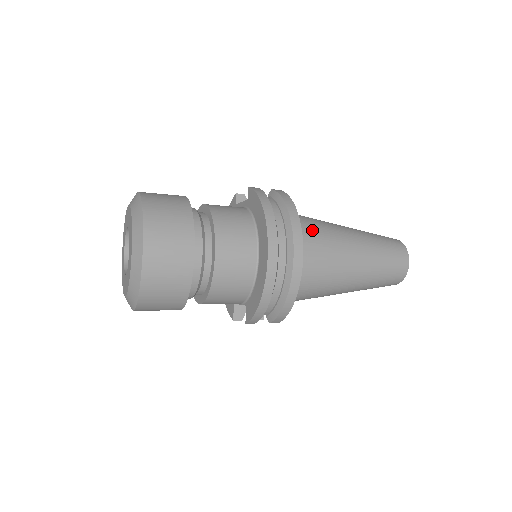
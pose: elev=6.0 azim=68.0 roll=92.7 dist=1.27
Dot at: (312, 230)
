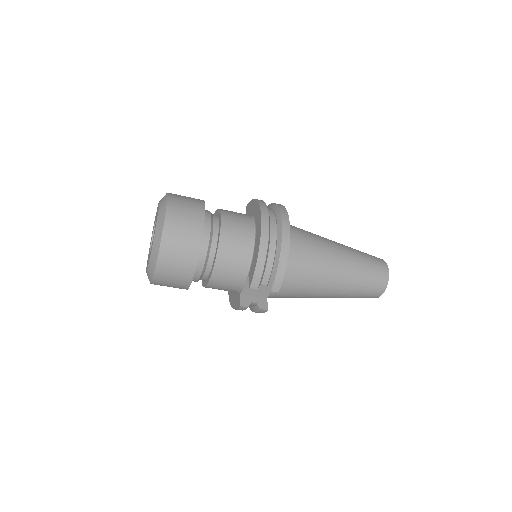
Dot at: (298, 228)
